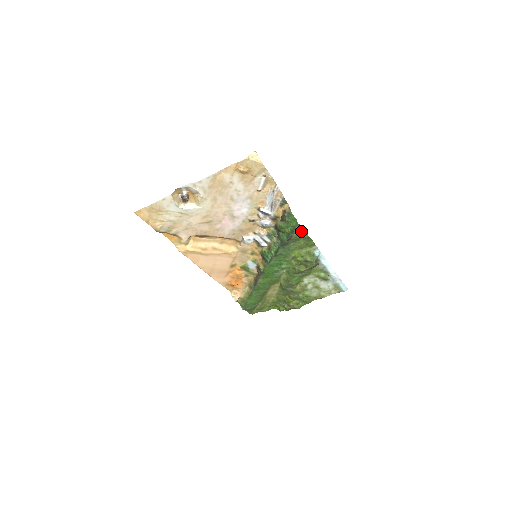
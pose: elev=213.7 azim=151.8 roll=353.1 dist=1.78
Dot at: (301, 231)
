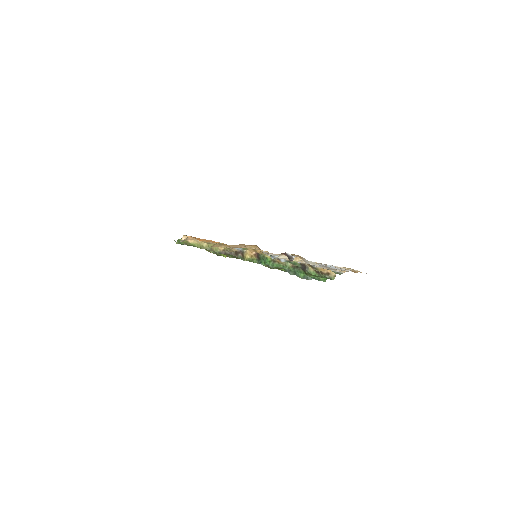
Dot at: occluded
